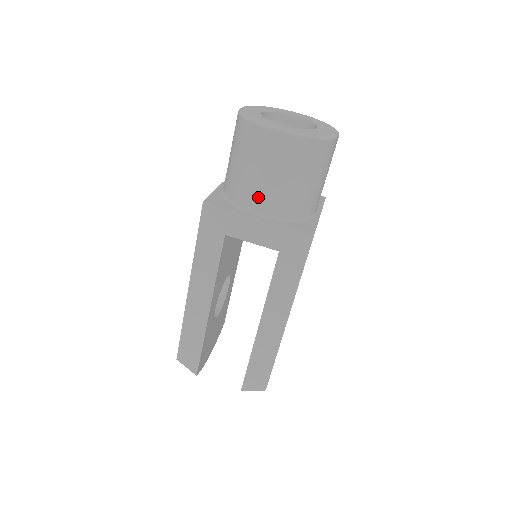
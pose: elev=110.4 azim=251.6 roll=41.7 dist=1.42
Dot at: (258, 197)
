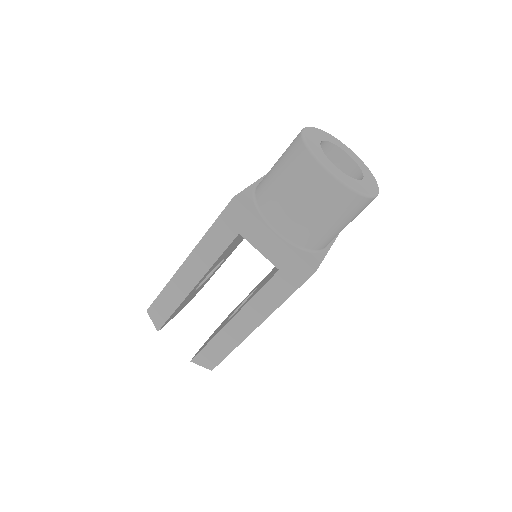
Dot at: (283, 217)
